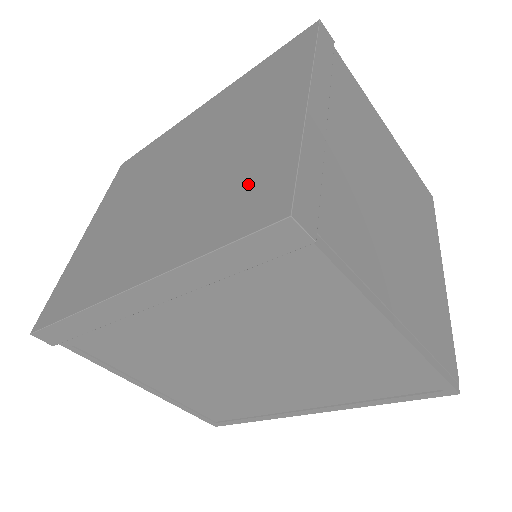
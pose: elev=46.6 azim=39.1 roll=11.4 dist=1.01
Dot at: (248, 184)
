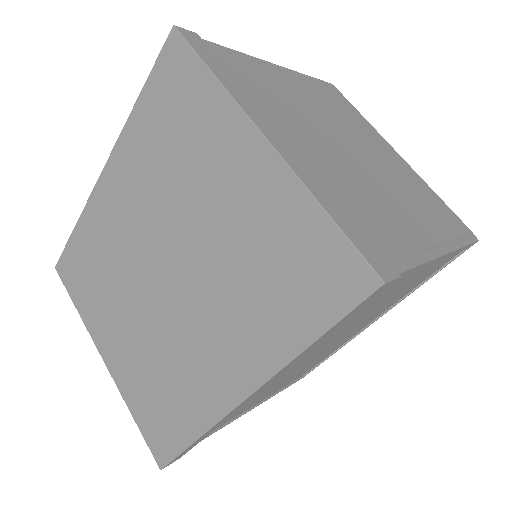
Dot at: (290, 260)
